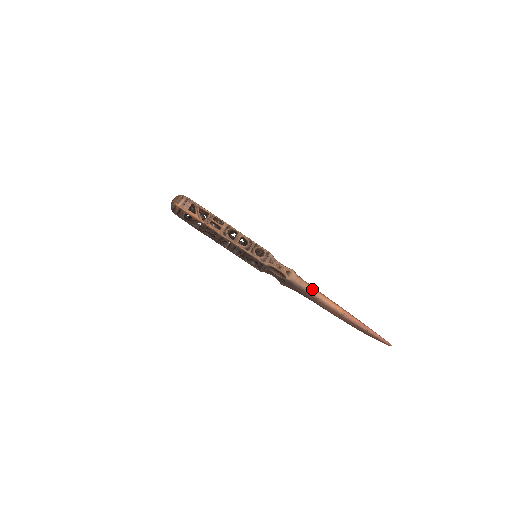
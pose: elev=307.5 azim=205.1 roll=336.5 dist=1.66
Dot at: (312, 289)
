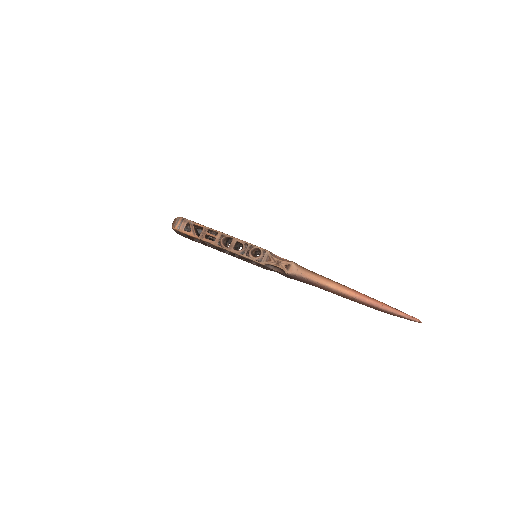
Dot at: (316, 278)
